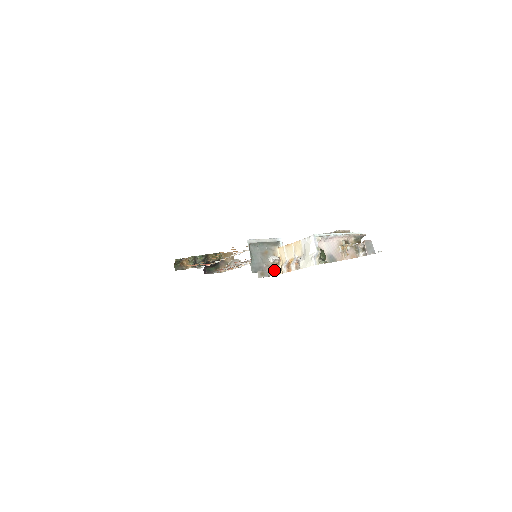
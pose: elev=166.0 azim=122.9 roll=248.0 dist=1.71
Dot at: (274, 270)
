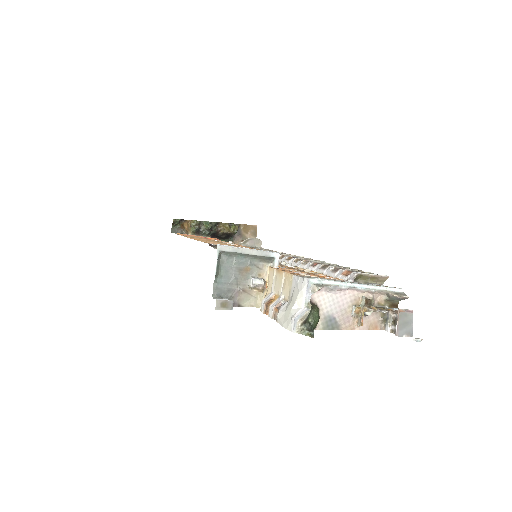
Dot at: (252, 299)
